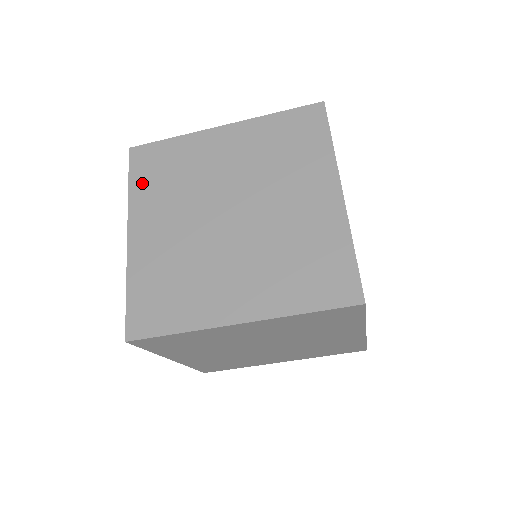
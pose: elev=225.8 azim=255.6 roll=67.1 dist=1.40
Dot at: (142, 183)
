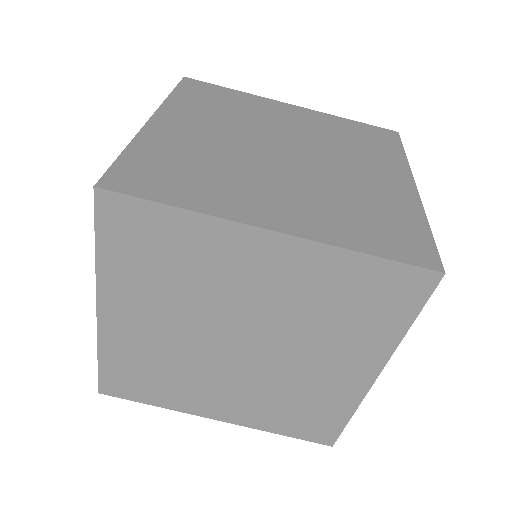
Dot at: (188, 98)
